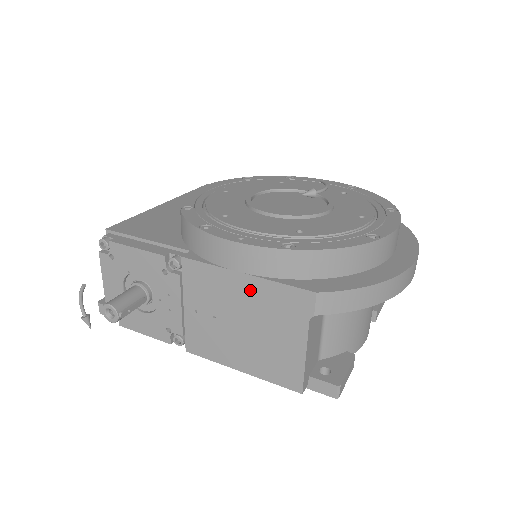
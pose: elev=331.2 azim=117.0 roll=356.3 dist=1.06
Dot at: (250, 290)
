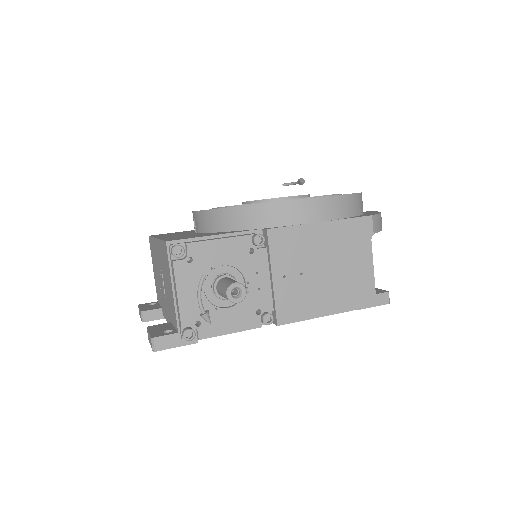
Dot at: (328, 234)
